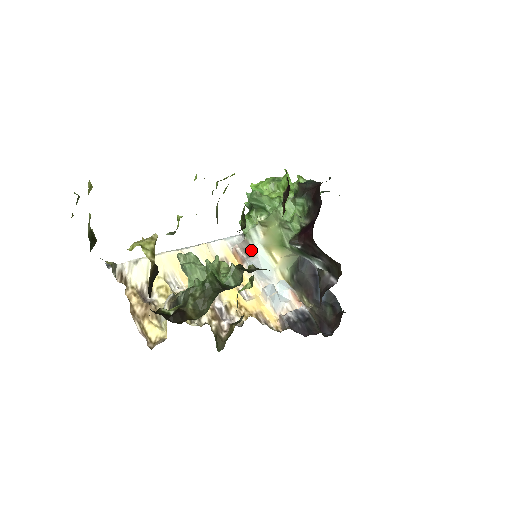
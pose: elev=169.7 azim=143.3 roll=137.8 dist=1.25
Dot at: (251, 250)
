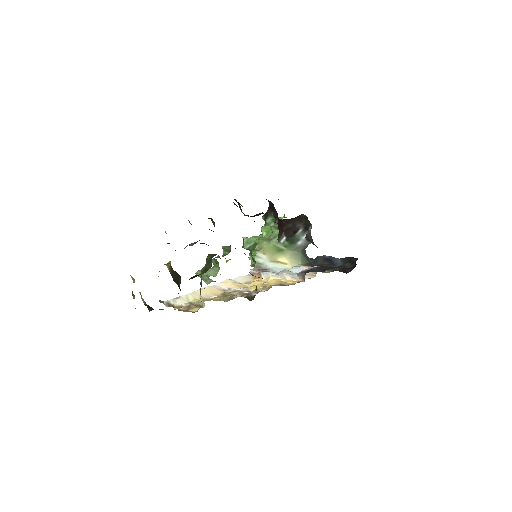
Dot at: (264, 269)
